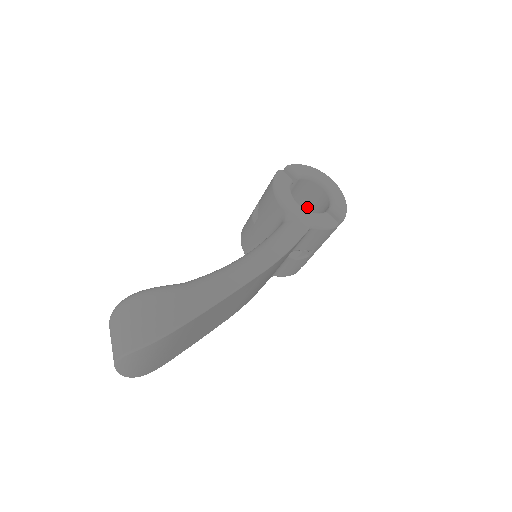
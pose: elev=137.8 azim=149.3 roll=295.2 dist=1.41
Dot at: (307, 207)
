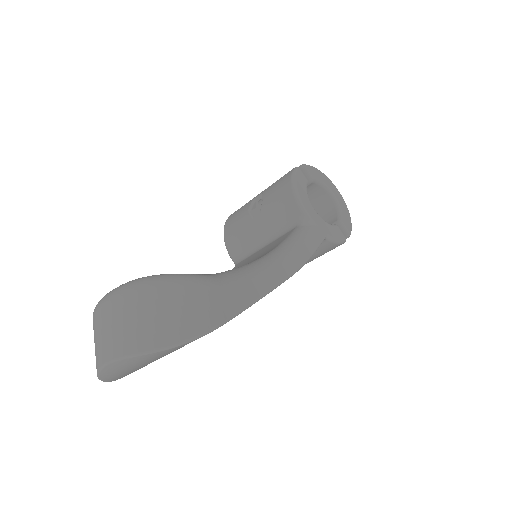
Dot at: occluded
